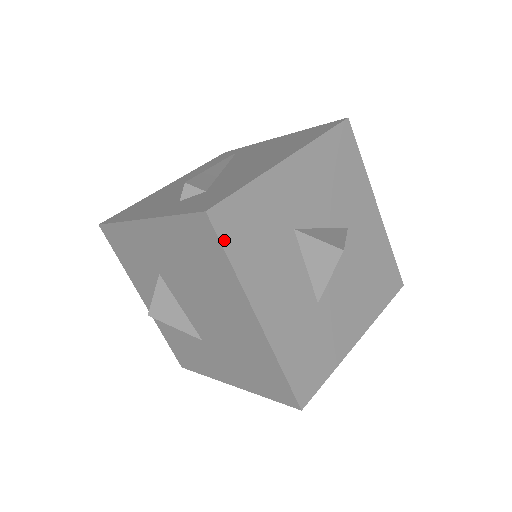
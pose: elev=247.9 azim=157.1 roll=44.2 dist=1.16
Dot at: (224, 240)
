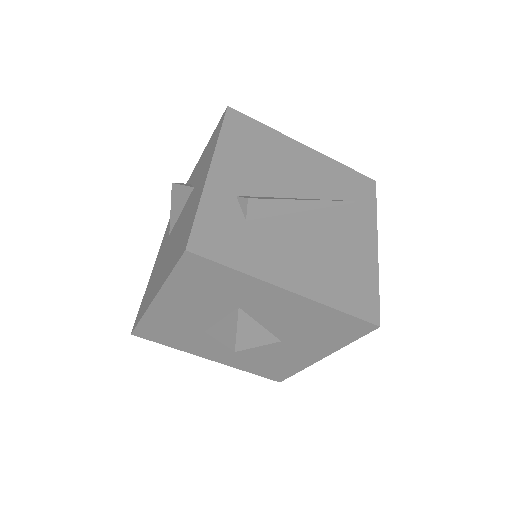
Dot at: (180, 267)
